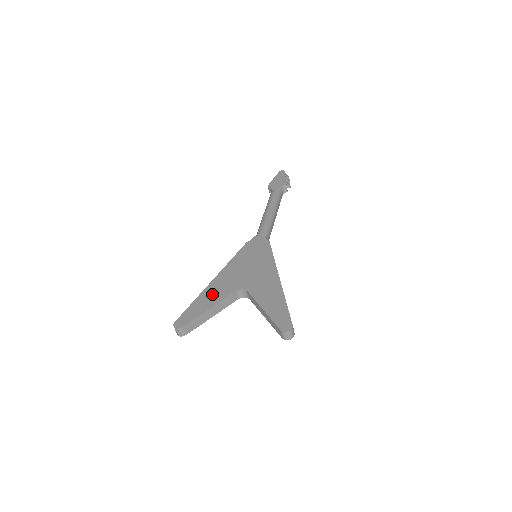
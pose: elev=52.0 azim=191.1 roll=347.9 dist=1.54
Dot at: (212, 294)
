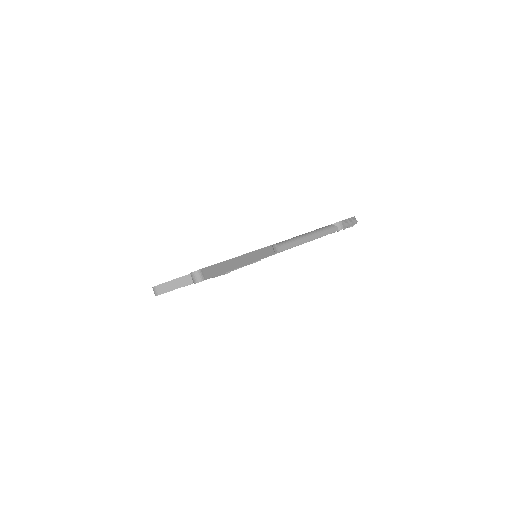
Dot at: occluded
